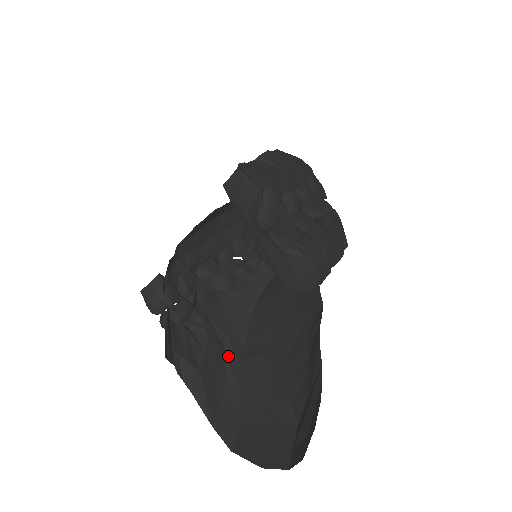
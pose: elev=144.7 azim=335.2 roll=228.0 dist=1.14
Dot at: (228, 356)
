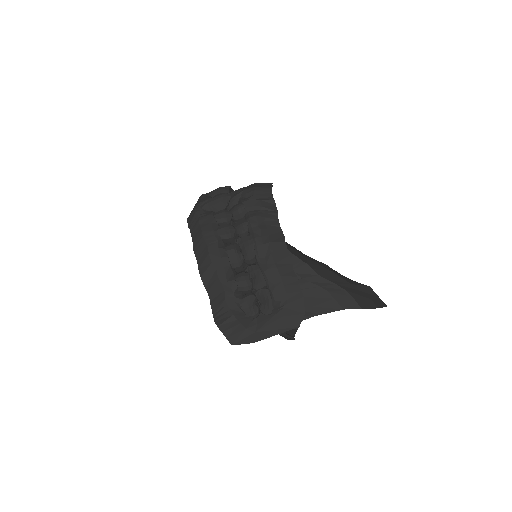
Dot at: (309, 279)
